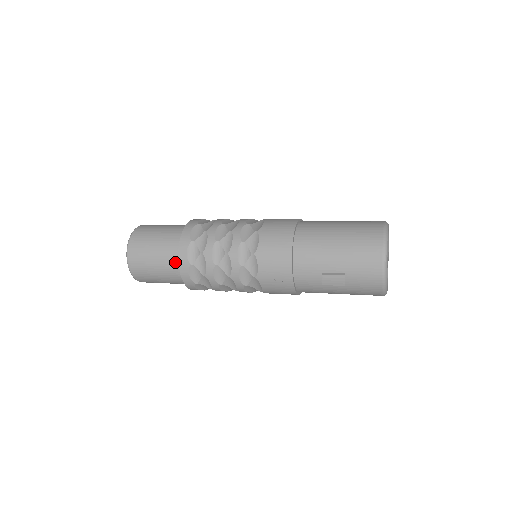
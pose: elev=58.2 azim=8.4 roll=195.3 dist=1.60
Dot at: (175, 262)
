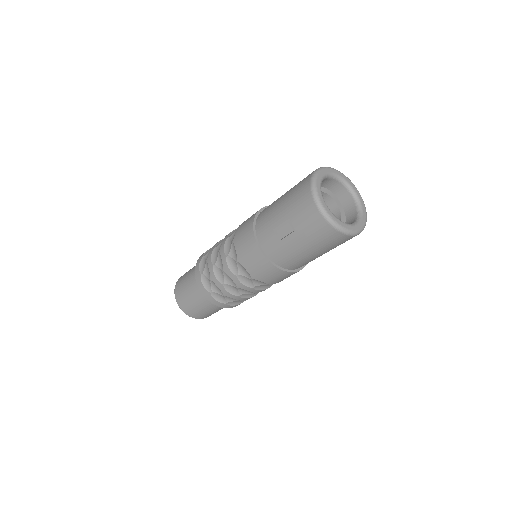
Dot at: occluded
